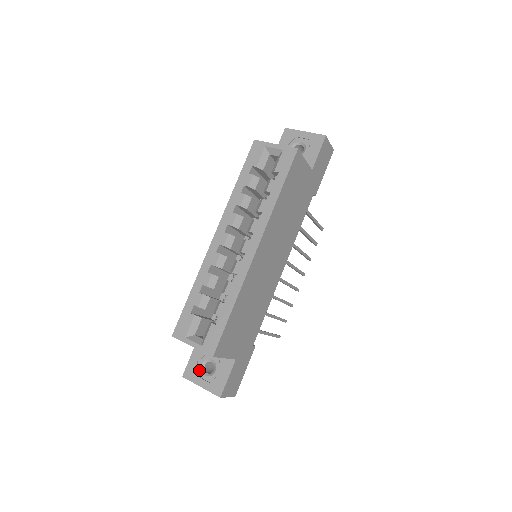
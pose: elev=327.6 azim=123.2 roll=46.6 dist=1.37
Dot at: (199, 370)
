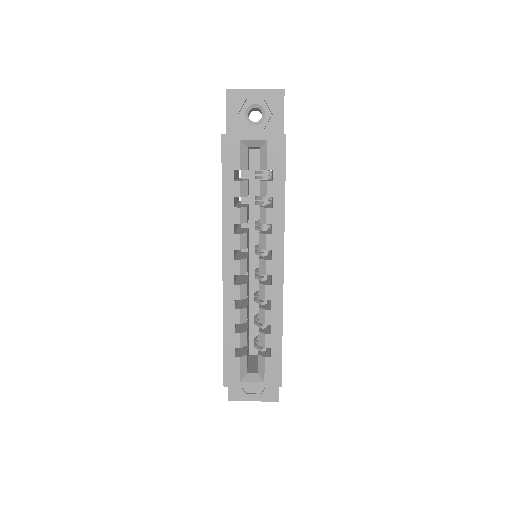
Dot at: (244, 388)
